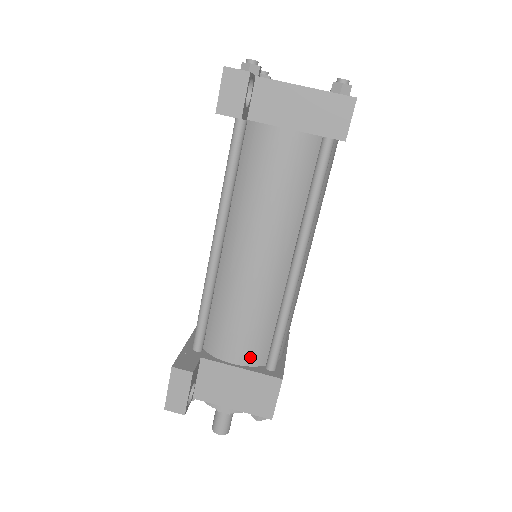
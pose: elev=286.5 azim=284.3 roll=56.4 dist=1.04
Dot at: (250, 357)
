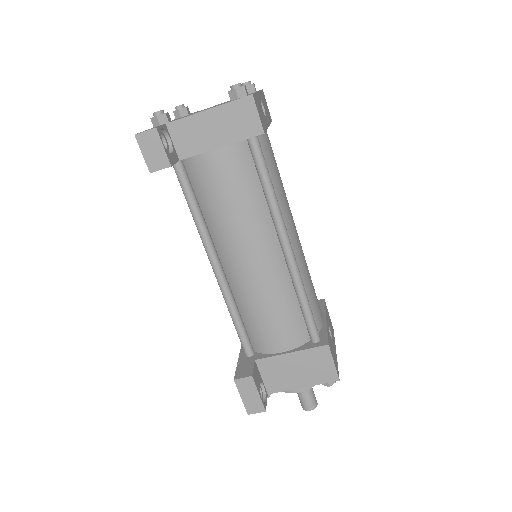
Dot at: (293, 340)
